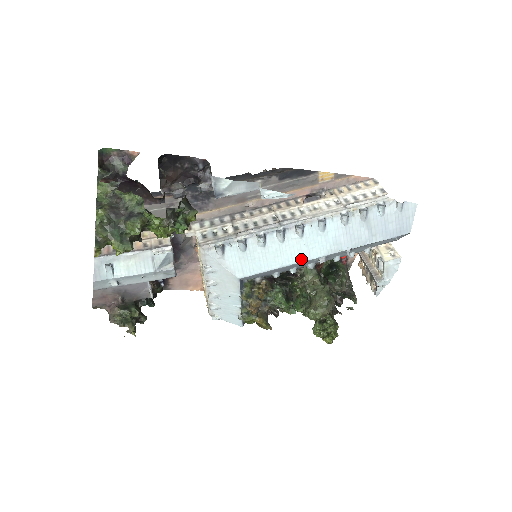
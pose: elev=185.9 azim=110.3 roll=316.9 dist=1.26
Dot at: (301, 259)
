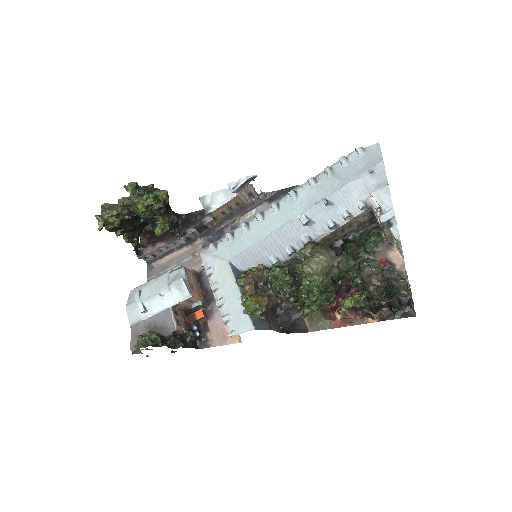
Dot at: (281, 225)
